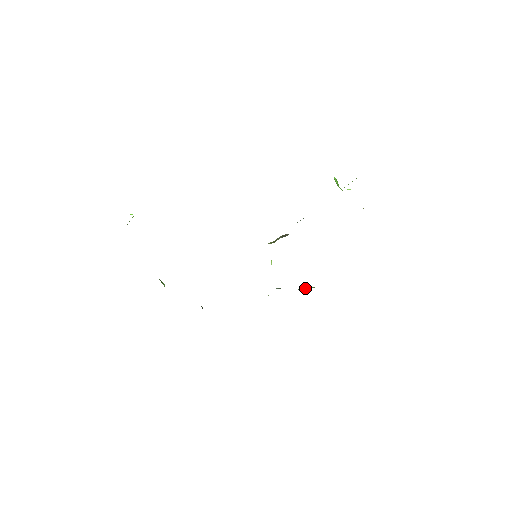
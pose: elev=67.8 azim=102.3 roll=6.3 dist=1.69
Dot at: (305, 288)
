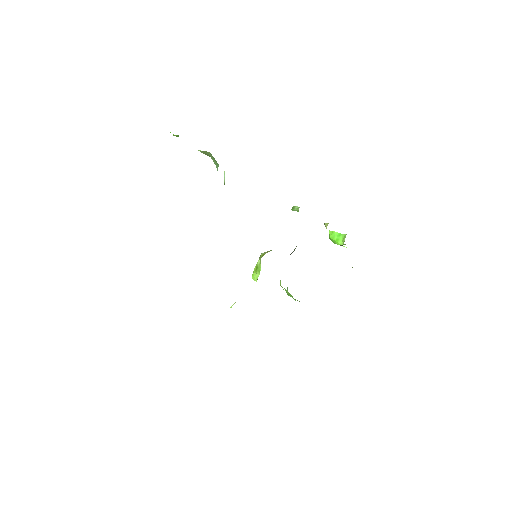
Dot at: occluded
